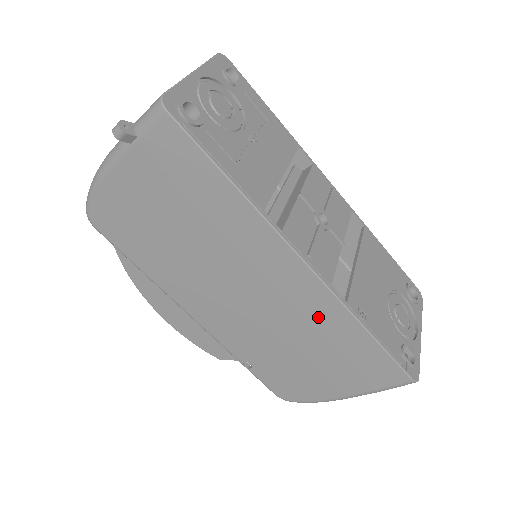
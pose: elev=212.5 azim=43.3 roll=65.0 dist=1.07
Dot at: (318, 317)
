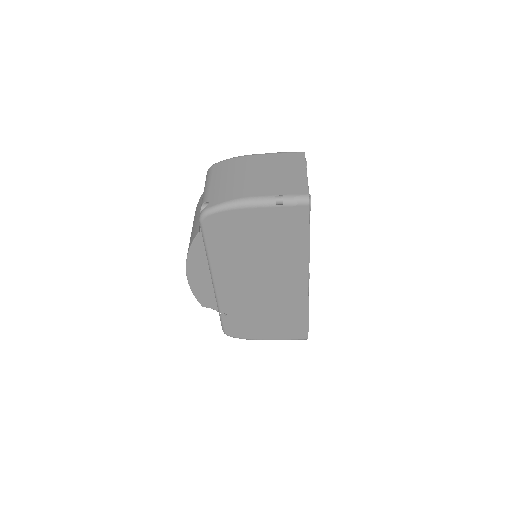
Dot at: (291, 304)
